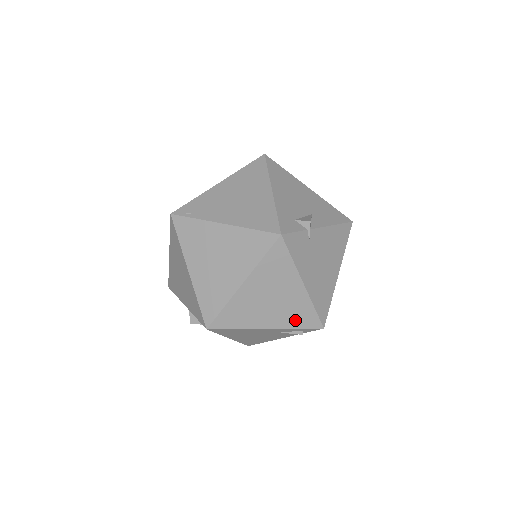
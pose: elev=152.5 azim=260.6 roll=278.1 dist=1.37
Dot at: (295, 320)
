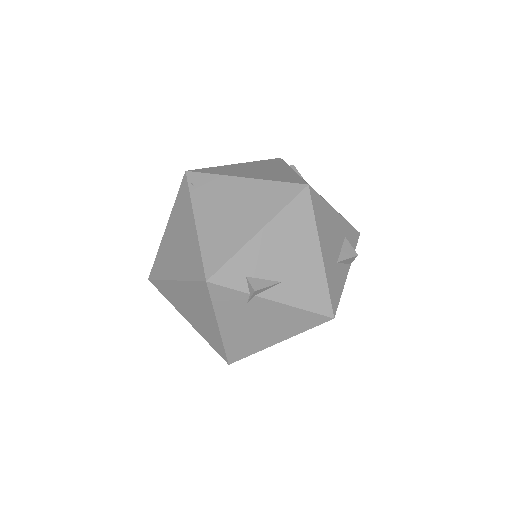
Dot at: (209, 338)
